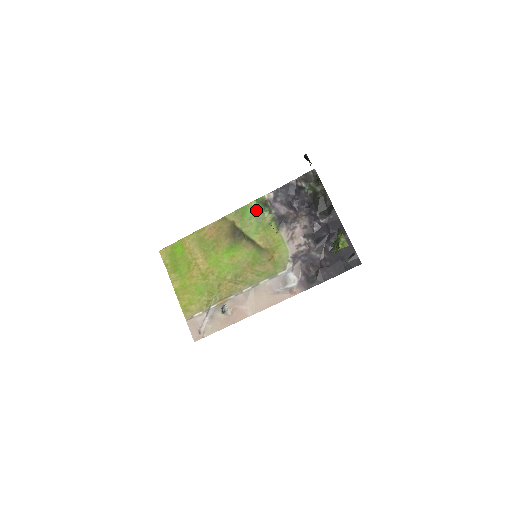
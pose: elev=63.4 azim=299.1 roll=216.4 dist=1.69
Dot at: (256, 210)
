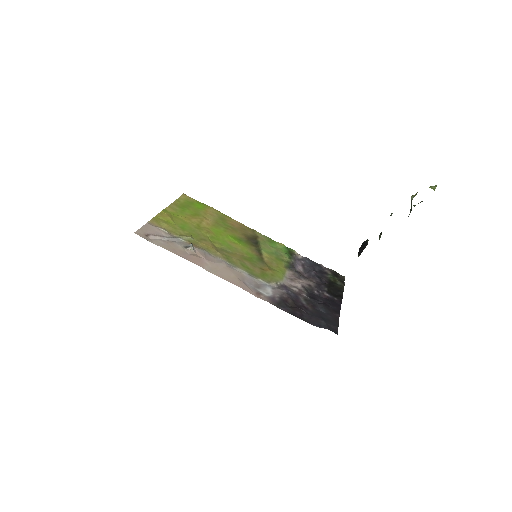
Dot at: (281, 249)
